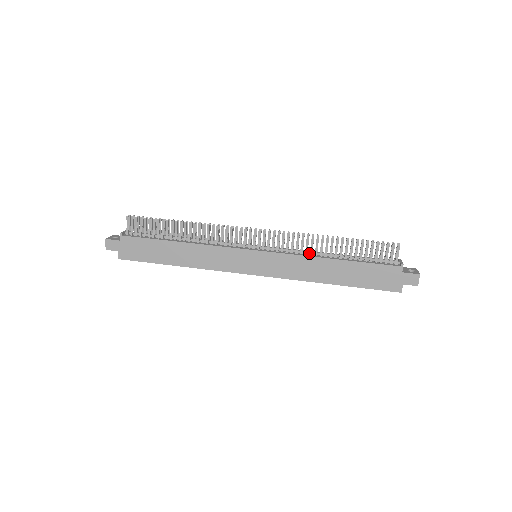
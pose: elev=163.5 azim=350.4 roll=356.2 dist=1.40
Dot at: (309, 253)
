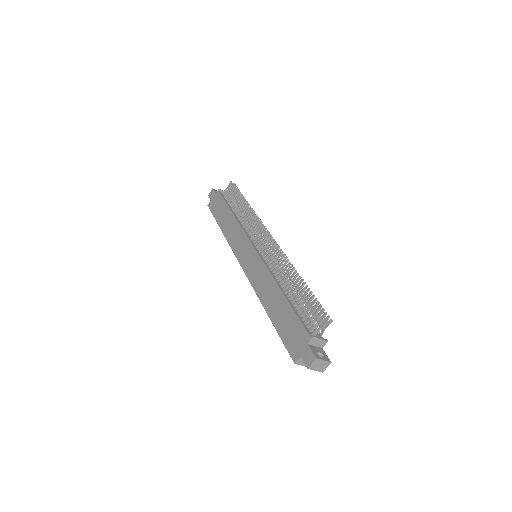
Dot at: (278, 277)
